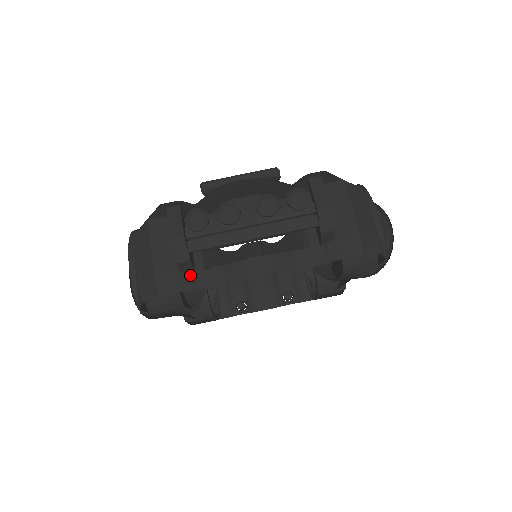
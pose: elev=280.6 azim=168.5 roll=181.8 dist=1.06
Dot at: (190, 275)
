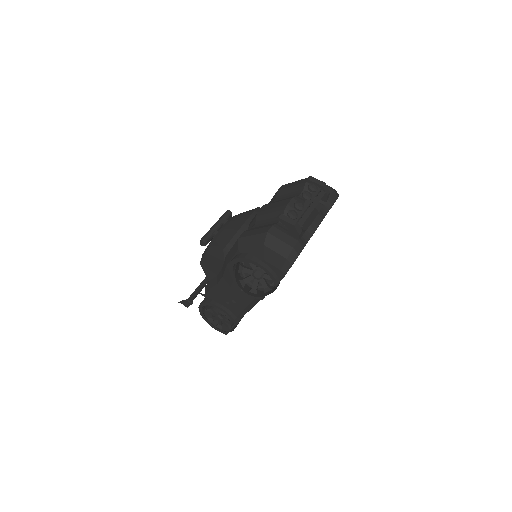
Dot at: (301, 240)
